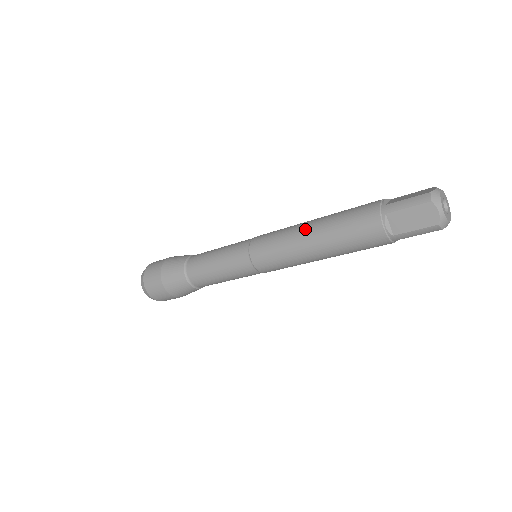
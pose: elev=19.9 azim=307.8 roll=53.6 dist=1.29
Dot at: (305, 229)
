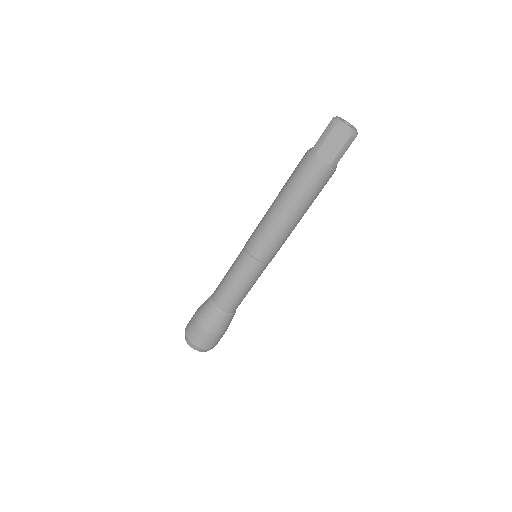
Dot at: (274, 207)
